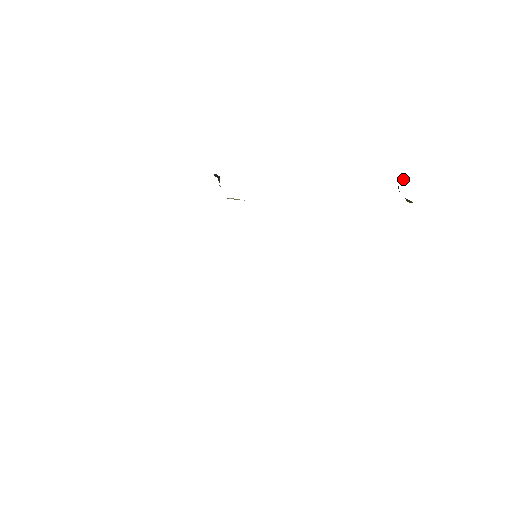
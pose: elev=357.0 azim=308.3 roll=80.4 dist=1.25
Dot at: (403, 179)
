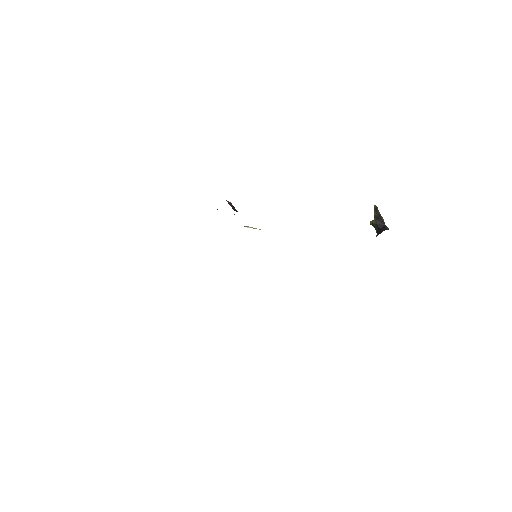
Dot at: (381, 223)
